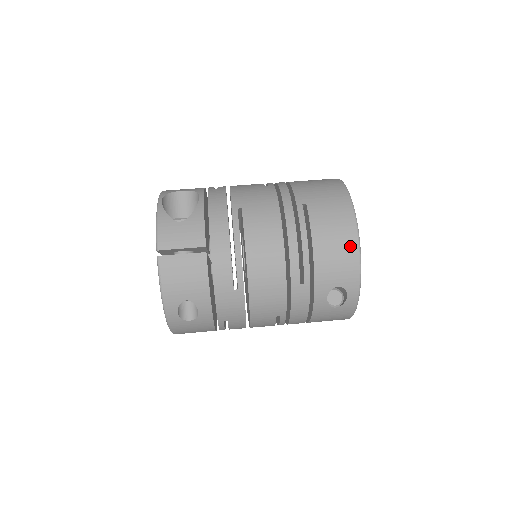
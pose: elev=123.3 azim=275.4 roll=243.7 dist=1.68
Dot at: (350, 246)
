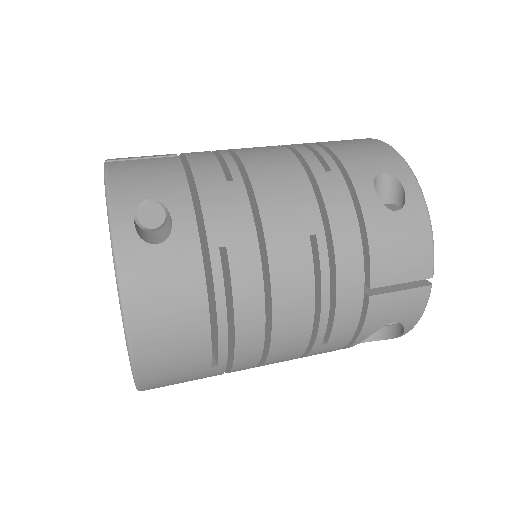
Dot at: (372, 142)
